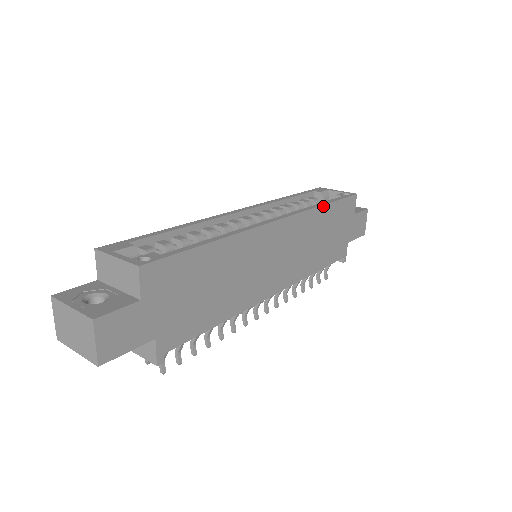
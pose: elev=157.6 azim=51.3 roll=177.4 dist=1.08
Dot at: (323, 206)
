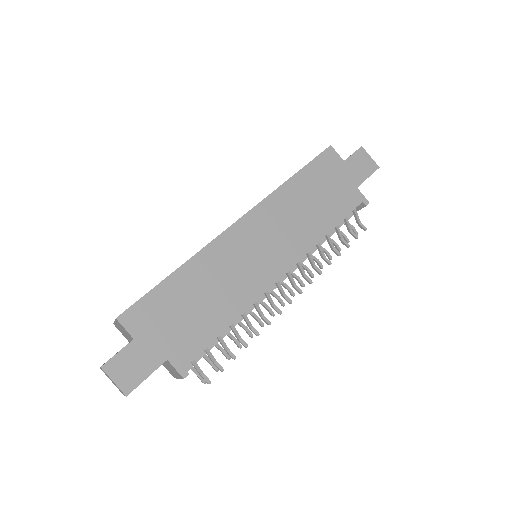
Dot at: (289, 180)
